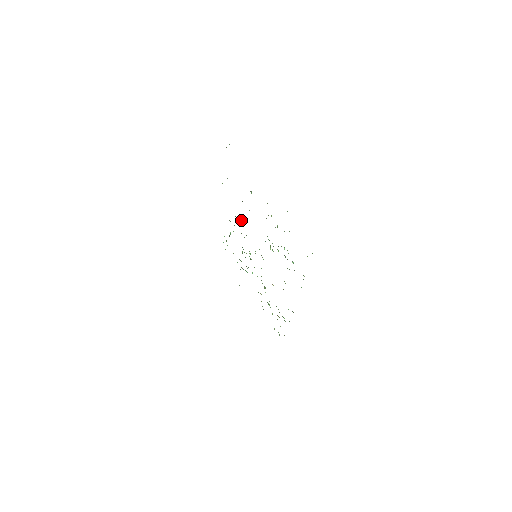
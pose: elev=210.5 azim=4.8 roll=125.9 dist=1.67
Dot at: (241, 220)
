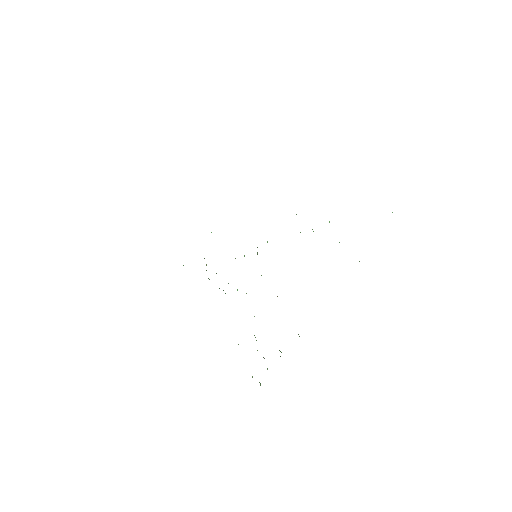
Dot at: occluded
